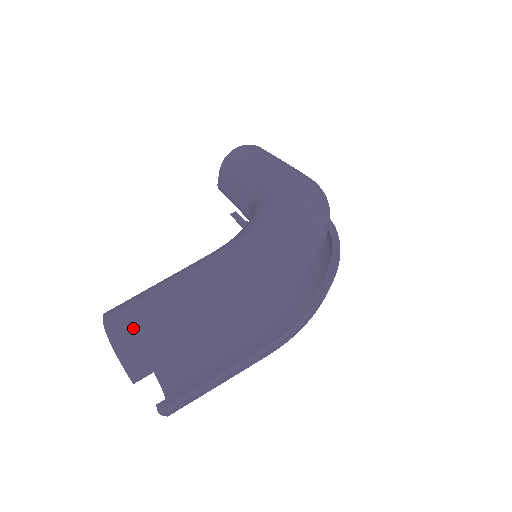
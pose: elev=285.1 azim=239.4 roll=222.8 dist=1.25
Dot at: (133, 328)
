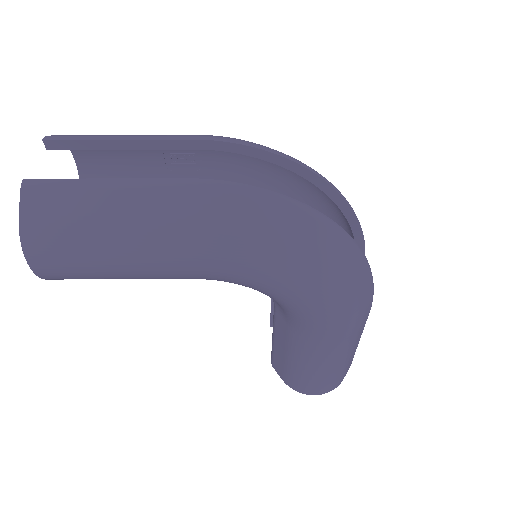
Dot at: occluded
